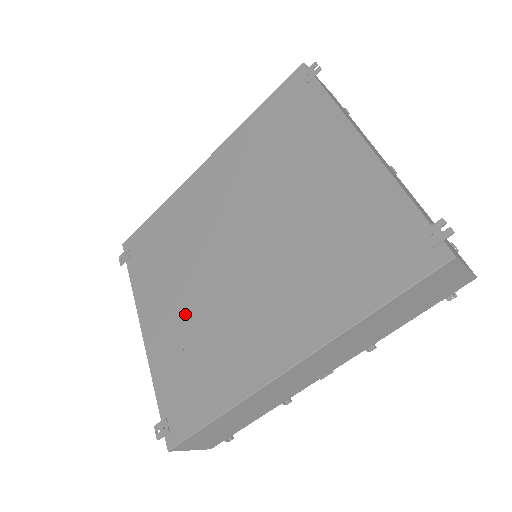
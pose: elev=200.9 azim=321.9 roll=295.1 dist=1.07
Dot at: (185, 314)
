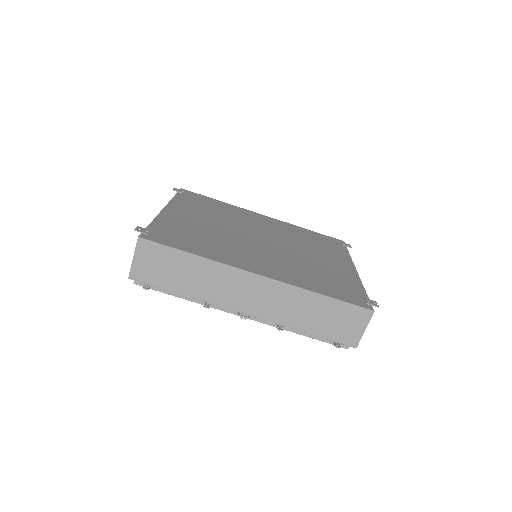
Dot at: (205, 226)
